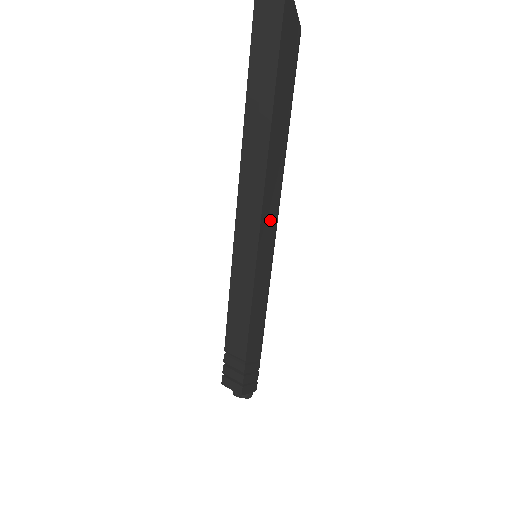
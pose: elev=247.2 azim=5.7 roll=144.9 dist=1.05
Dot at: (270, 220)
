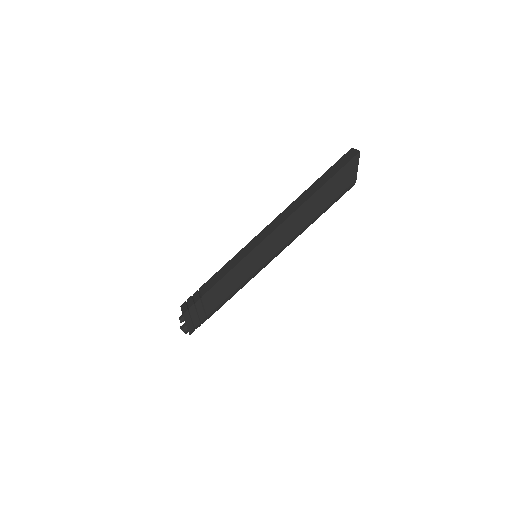
Dot at: (276, 243)
